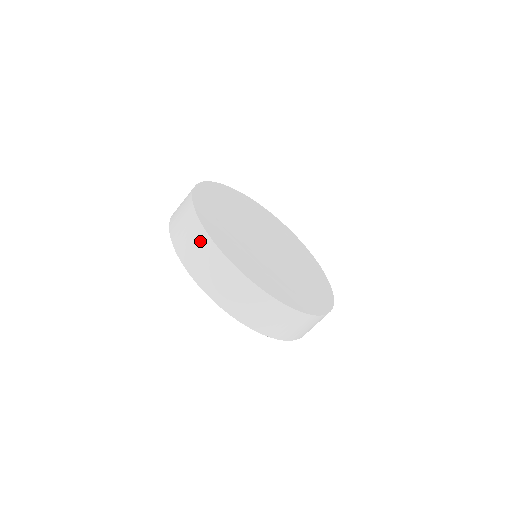
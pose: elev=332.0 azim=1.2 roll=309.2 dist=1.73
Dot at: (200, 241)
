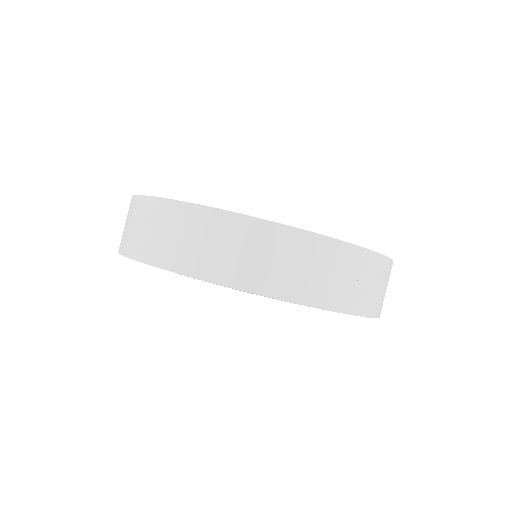
Dot at: (282, 244)
